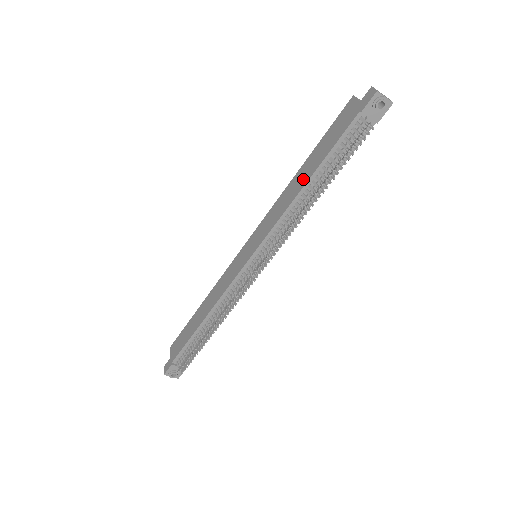
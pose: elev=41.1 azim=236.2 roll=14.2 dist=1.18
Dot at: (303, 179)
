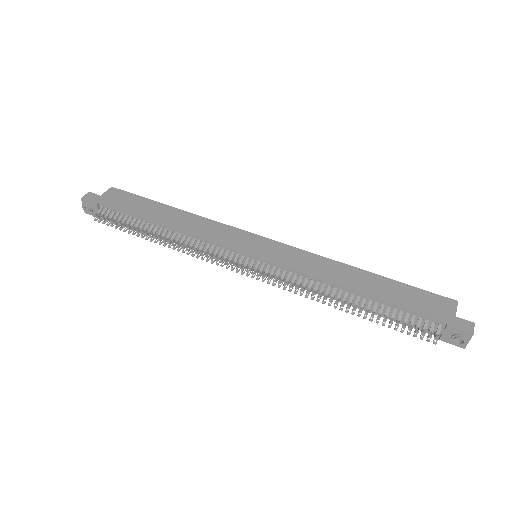
Dot at: (357, 284)
